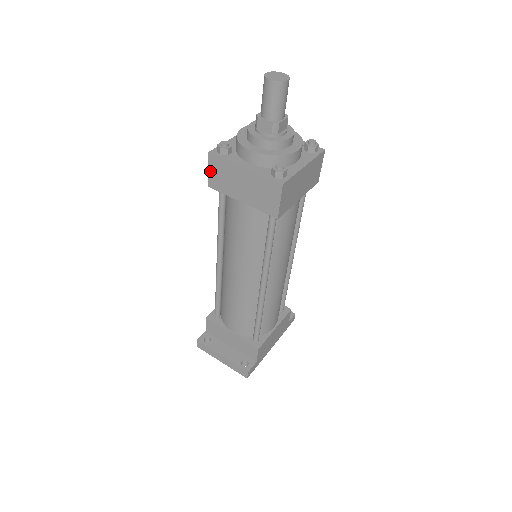
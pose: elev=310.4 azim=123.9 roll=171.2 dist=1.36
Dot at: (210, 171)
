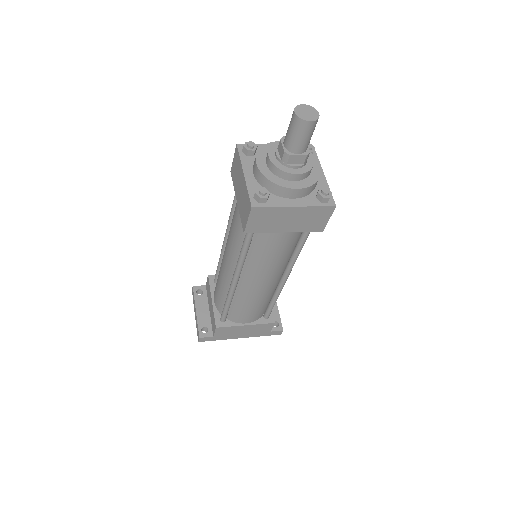
Dot at: (234, 160)
